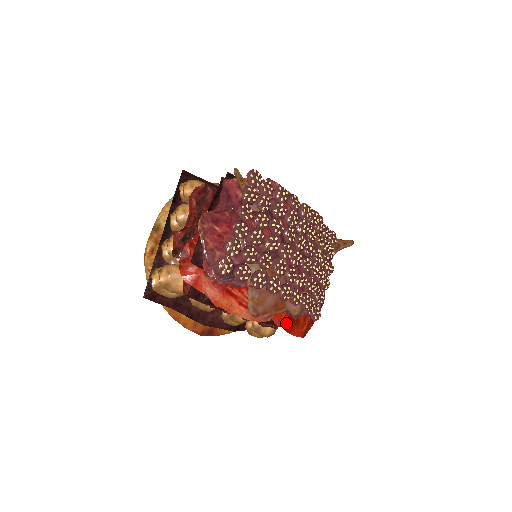
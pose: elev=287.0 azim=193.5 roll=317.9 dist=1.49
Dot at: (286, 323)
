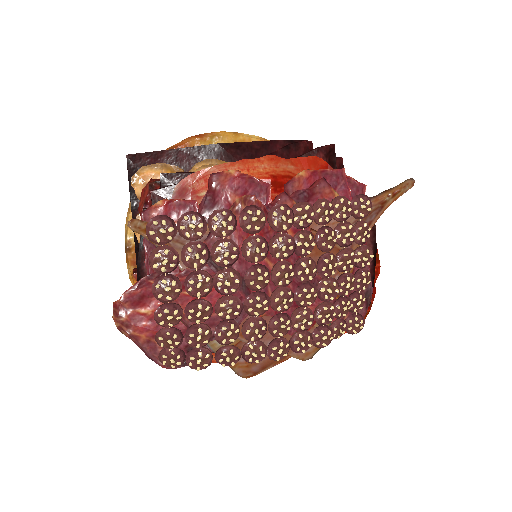
Dot at: occluded
